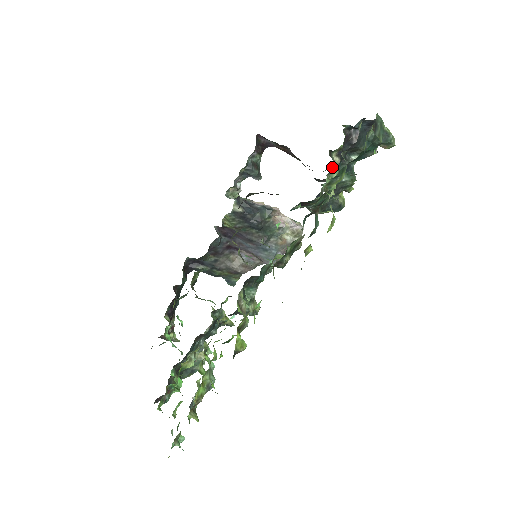
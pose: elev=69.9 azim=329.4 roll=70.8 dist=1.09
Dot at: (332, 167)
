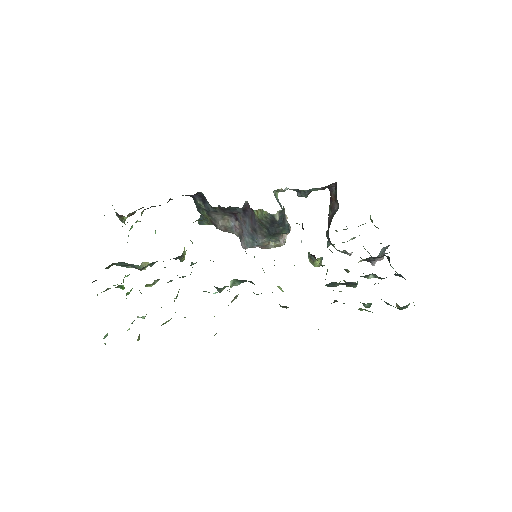
Dot at: occluded
